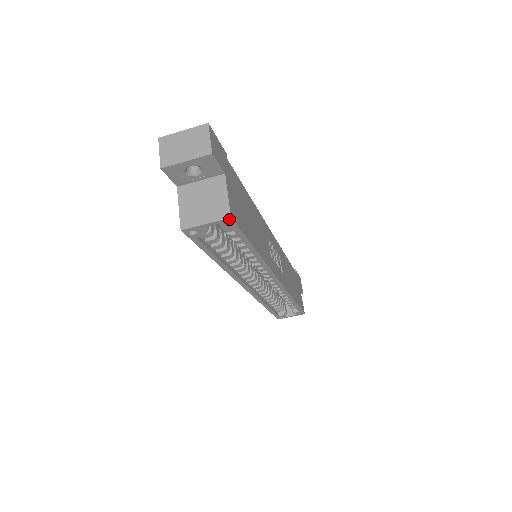
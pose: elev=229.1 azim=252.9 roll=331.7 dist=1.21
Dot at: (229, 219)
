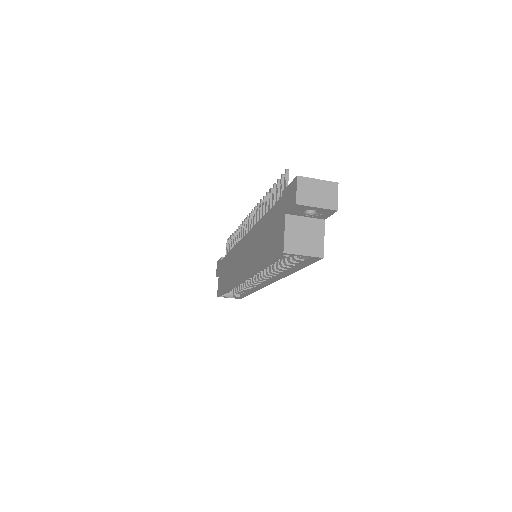
Dot at: (321, 258)
